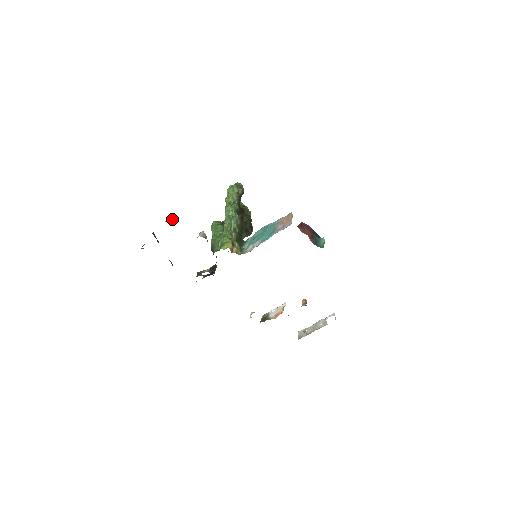
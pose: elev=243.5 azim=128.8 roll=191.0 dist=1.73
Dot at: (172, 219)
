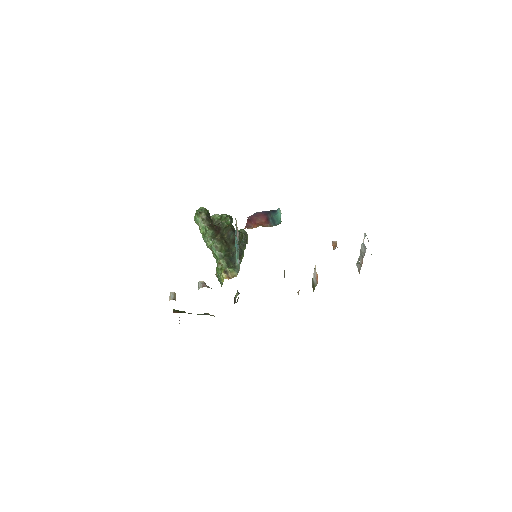
Dot at: (172, 293)
